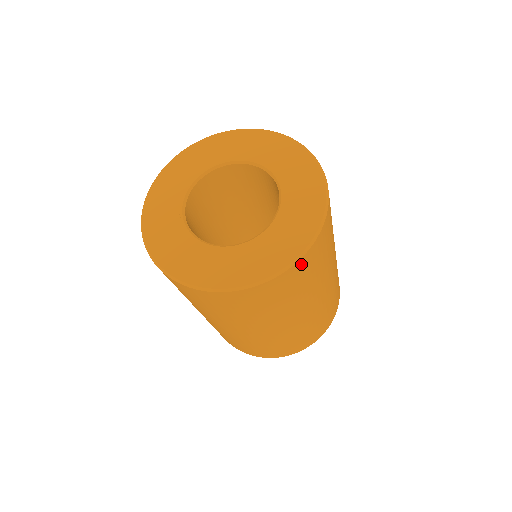
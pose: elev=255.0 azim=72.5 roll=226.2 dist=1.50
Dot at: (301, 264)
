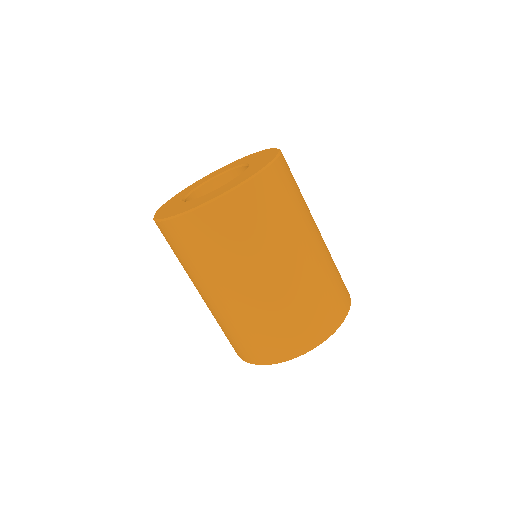
Dot at: (256, 186)
